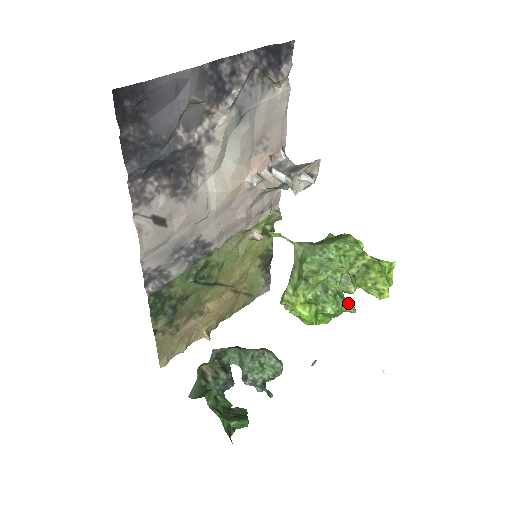
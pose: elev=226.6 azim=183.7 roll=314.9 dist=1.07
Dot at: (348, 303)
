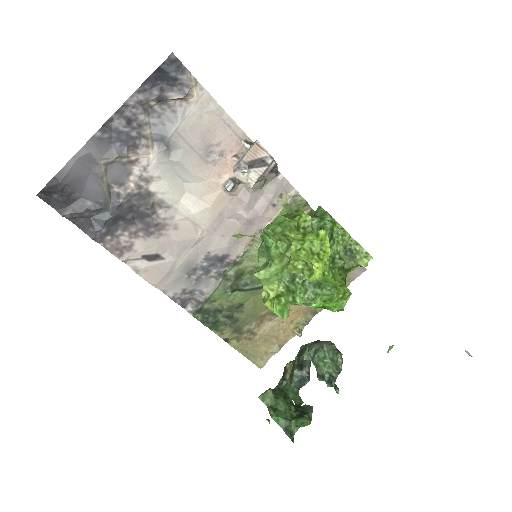
Dot at: (326, 285)
